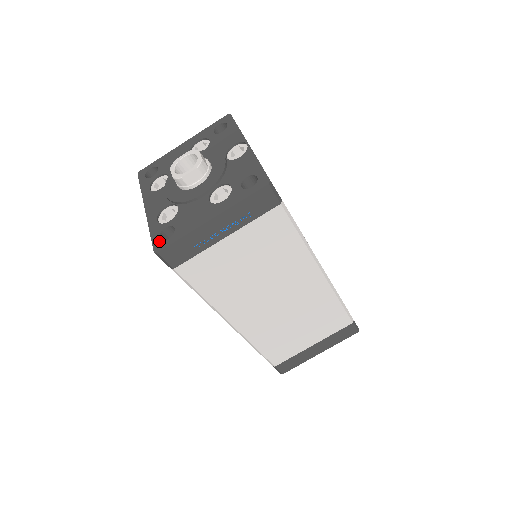
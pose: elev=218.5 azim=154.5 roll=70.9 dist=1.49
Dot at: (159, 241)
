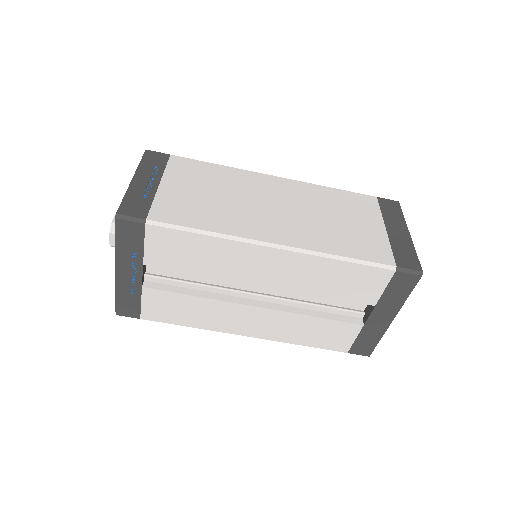
Dot at: occluded
